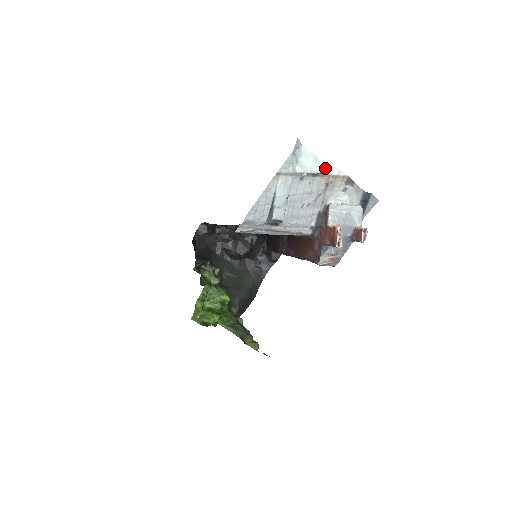
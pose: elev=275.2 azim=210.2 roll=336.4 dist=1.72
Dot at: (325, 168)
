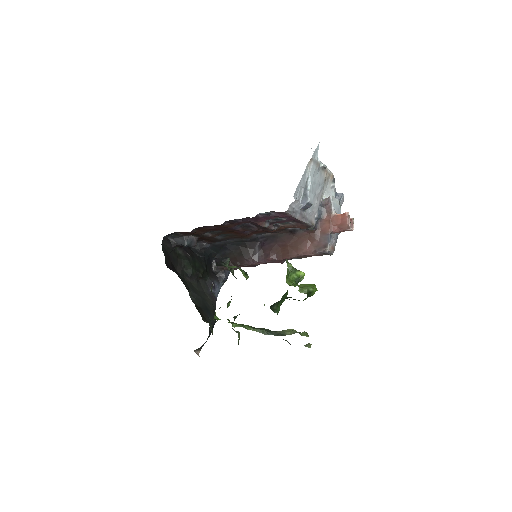
Dot at: occluded
